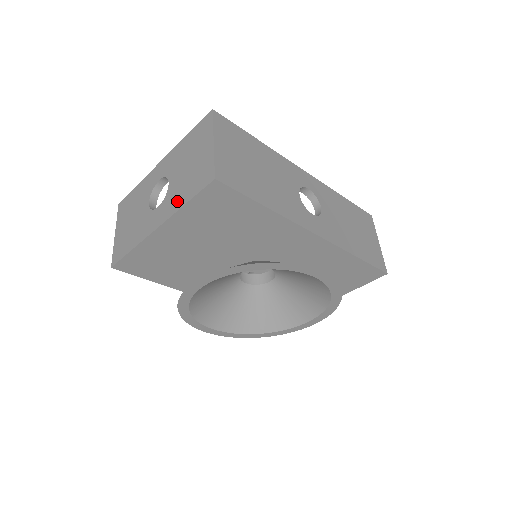
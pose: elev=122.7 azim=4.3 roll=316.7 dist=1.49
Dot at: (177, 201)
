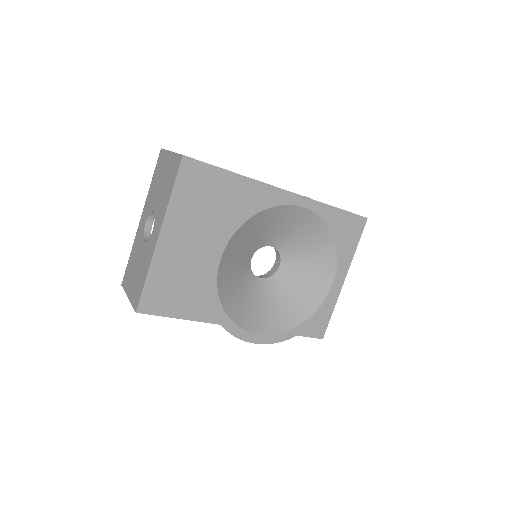
Dot at: (164, 203)
